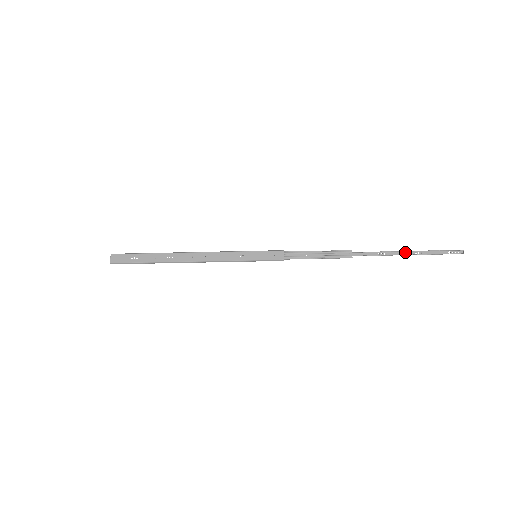
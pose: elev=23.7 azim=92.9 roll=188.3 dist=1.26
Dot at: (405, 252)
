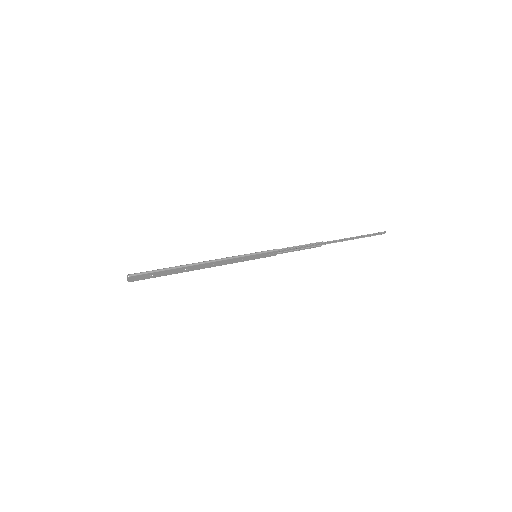
Dot at: (354, 237)
